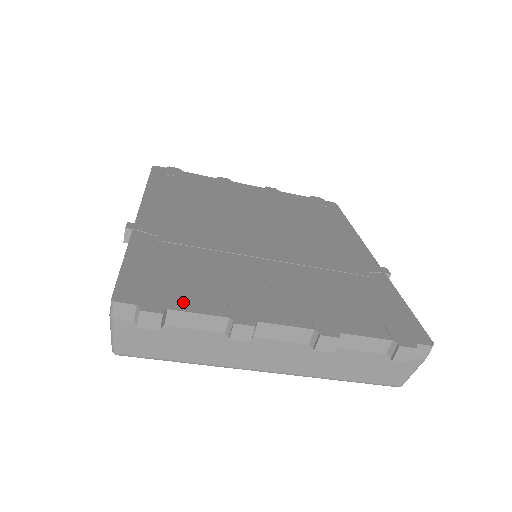
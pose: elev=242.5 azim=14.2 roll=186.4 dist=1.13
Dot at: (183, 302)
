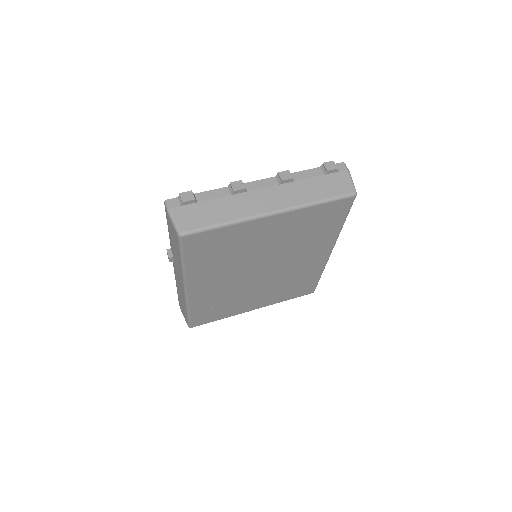
Dot at: occluded
